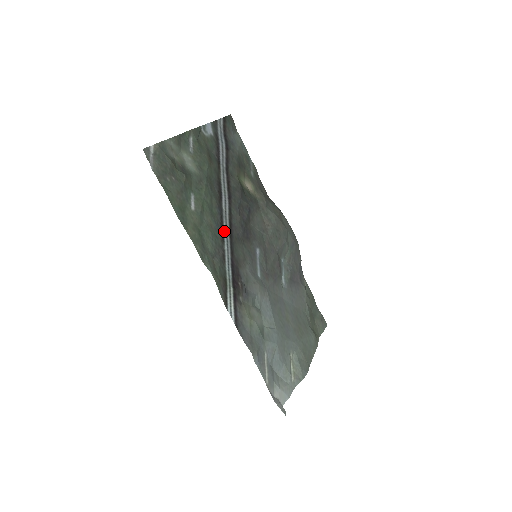
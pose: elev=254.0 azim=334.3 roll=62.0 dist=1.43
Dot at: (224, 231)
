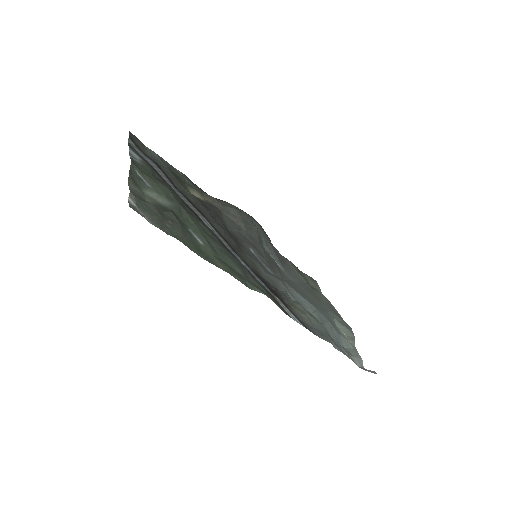
Dot at: (228, 249)
